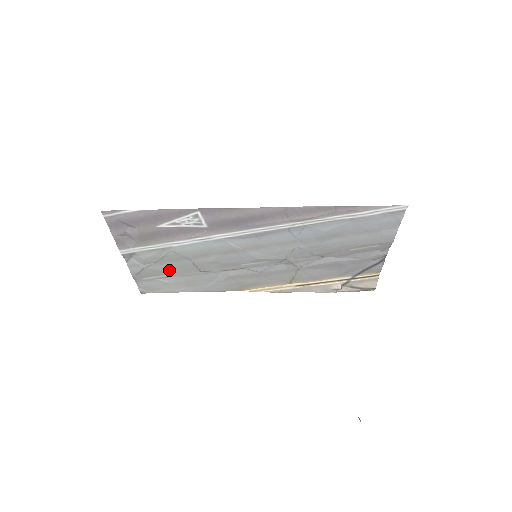
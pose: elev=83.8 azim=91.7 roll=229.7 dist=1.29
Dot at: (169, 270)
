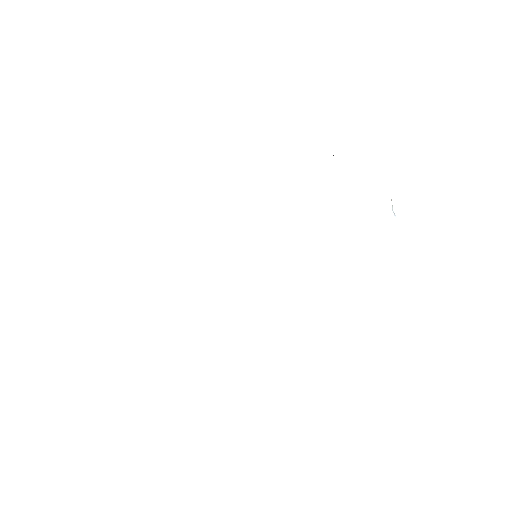
Dot at: occluded
